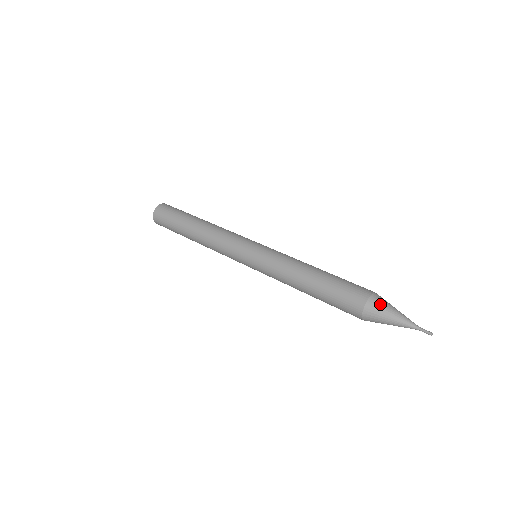
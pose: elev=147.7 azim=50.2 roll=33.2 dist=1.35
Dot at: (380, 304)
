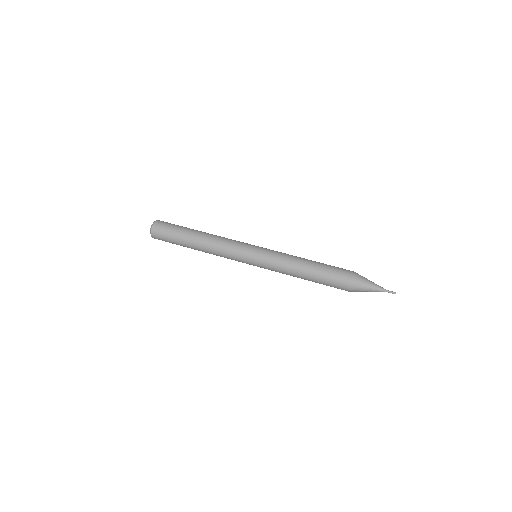
Dot at: (362, 276)
